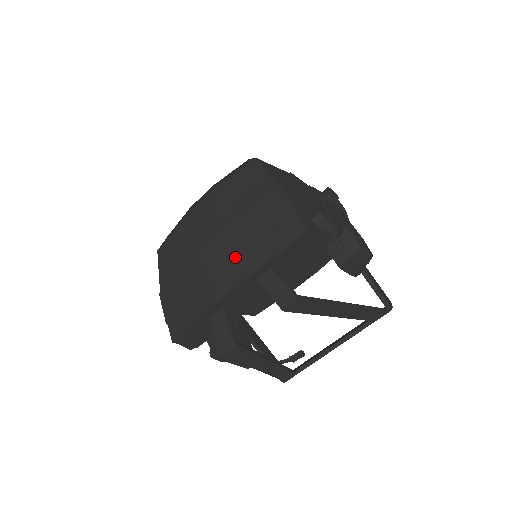
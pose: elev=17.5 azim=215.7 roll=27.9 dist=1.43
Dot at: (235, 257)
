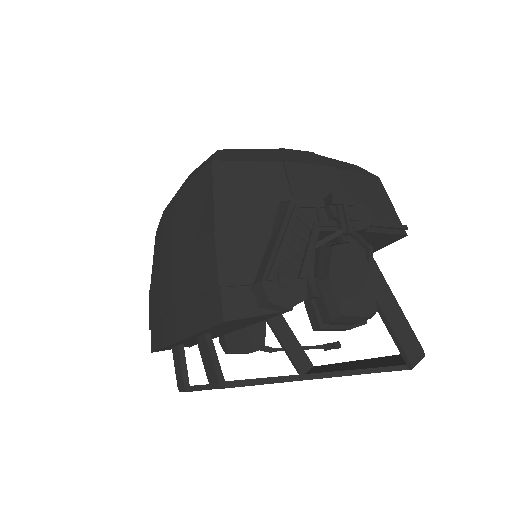
Dot at: (173, 307)
